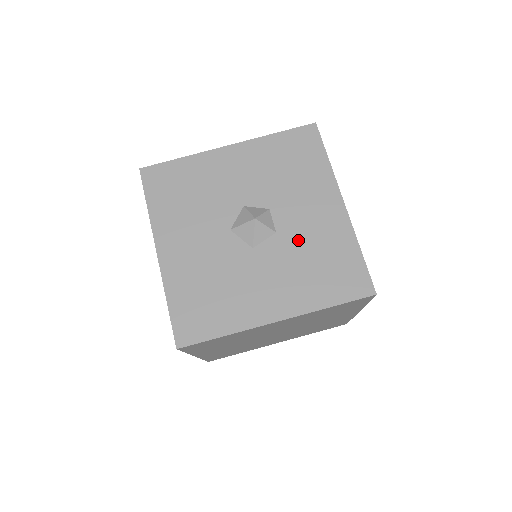
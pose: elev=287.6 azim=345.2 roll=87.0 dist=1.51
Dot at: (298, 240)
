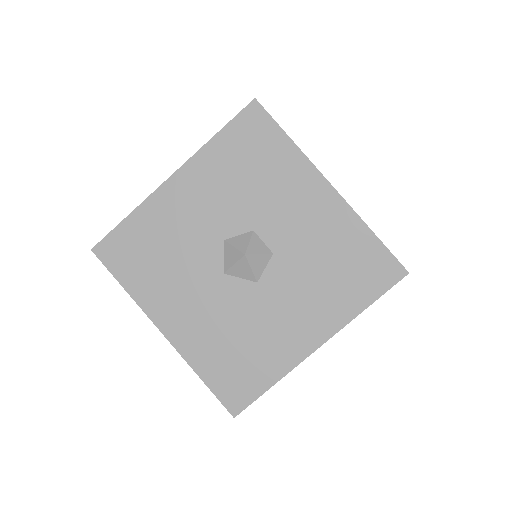
Dot at: (300, 251)
